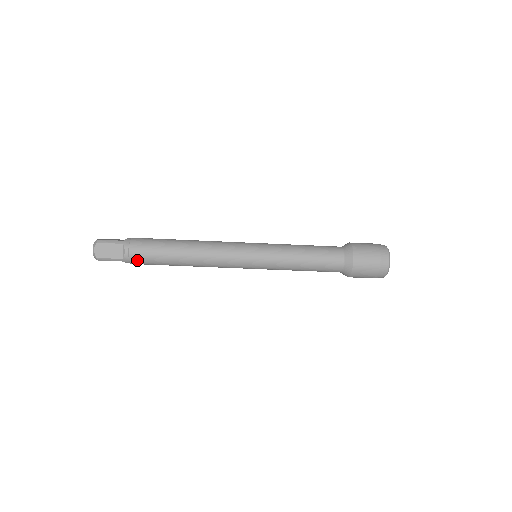
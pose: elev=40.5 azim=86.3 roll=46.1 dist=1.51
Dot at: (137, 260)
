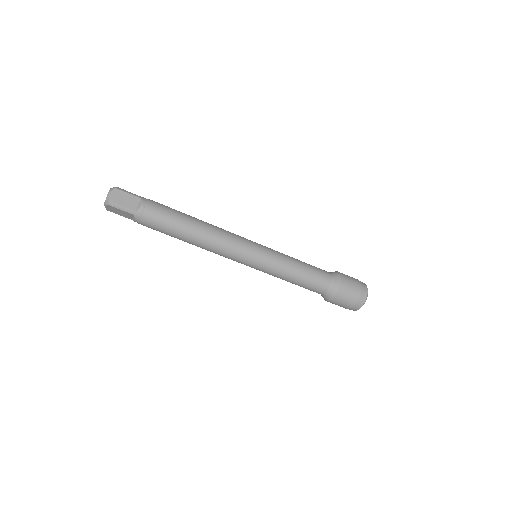
Dot at: (149, 217)
